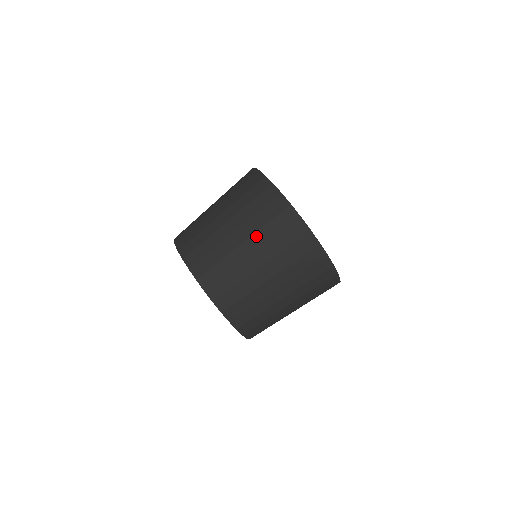
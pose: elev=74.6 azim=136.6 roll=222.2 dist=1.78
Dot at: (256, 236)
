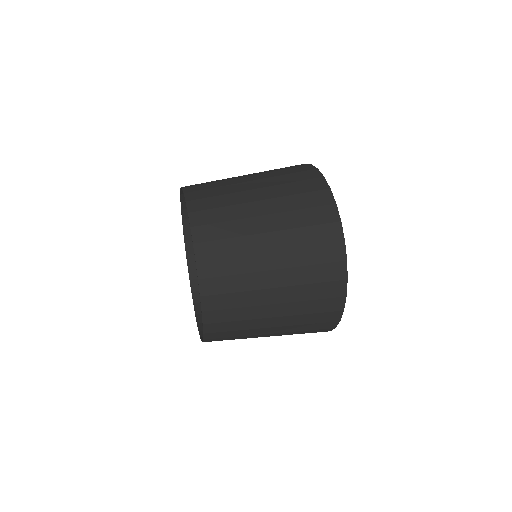
Dot at: (289, 327)
